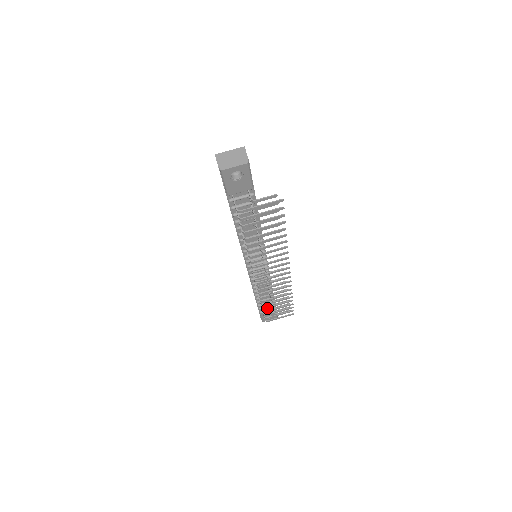
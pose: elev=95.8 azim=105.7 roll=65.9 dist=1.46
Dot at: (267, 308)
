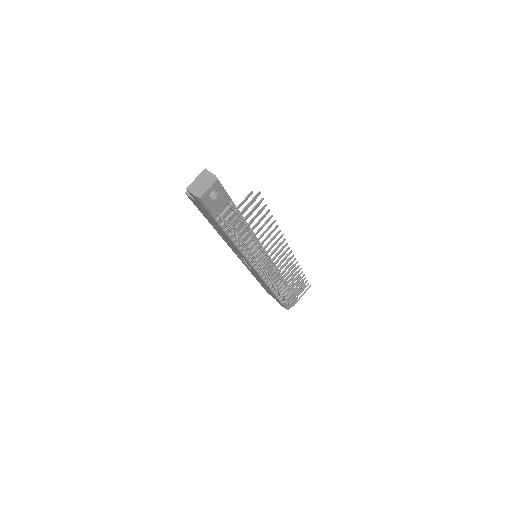
Dot at: occluded
